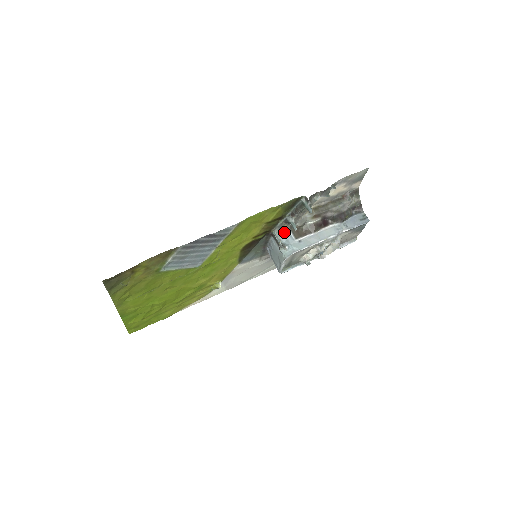
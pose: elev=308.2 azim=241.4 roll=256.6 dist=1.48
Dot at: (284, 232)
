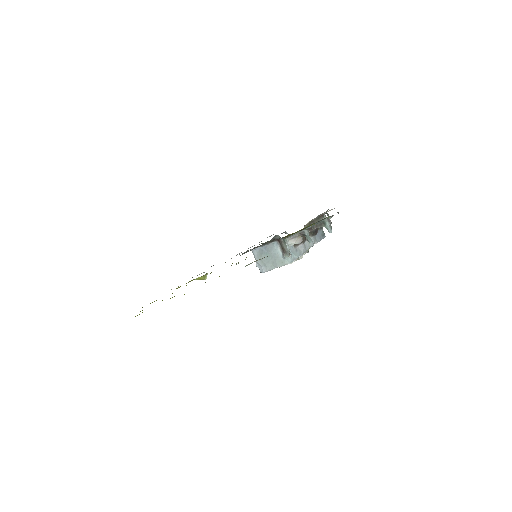
Dot at: (297, 242)
